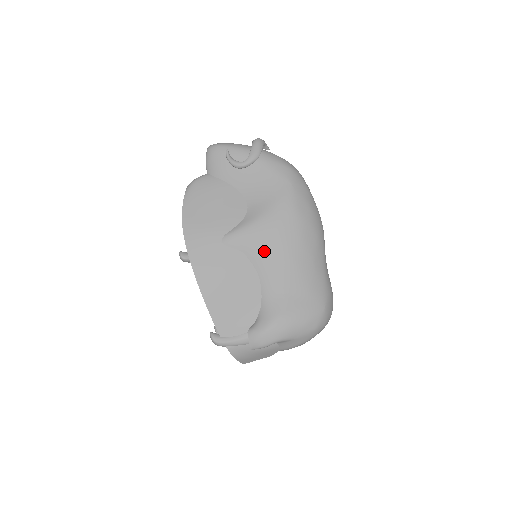
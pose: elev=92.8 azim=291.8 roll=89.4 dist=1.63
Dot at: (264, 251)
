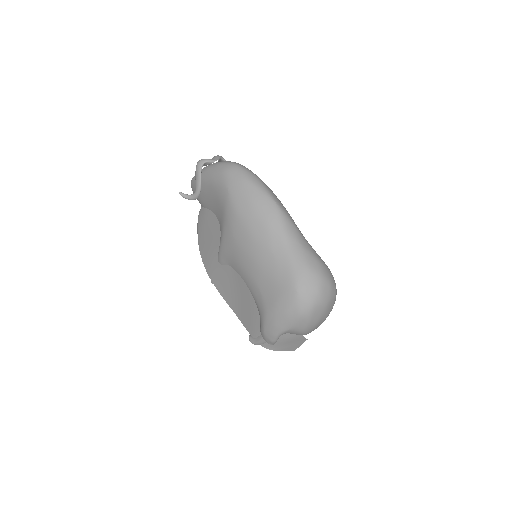
Dot at: (236, 260)
